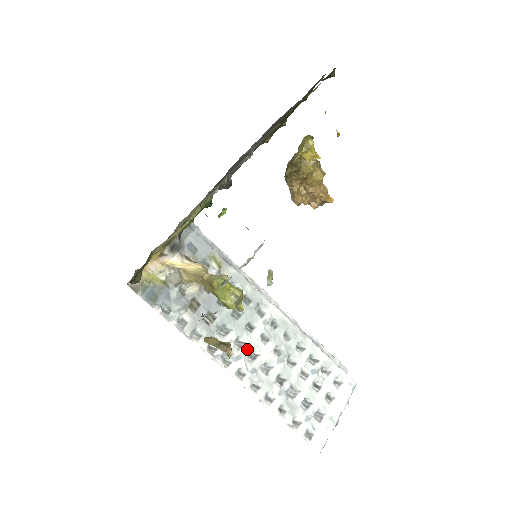
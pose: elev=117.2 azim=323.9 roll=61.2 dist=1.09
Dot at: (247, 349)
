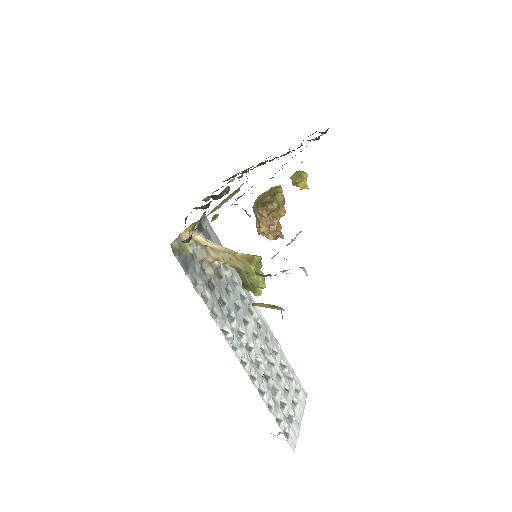
Dot at: (246, 339)
